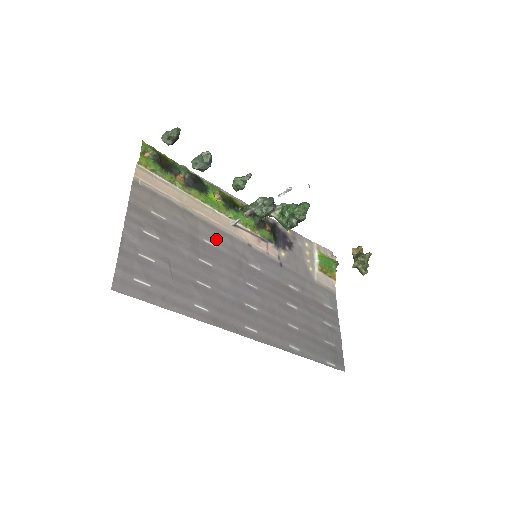
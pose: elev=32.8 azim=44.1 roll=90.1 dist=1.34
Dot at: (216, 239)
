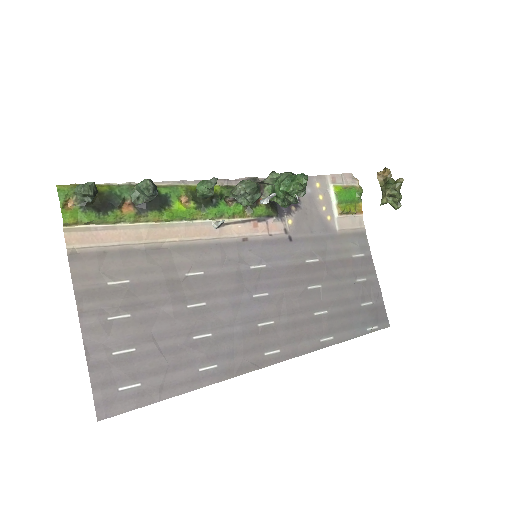
Dot at: (201, 263)
